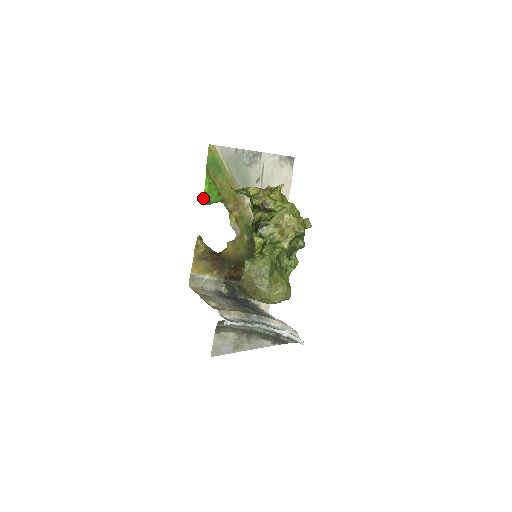
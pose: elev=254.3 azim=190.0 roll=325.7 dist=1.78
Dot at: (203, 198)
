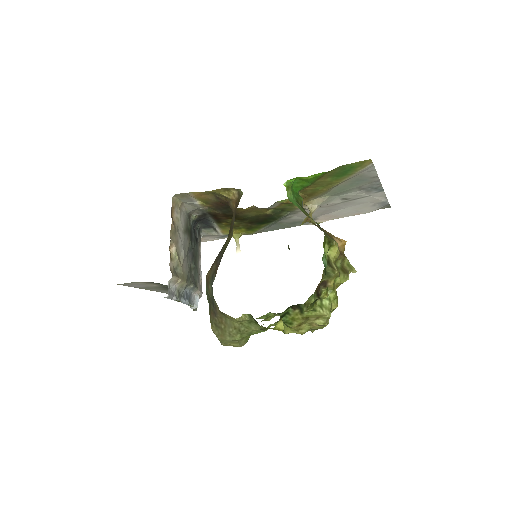
Dot at: (293, 178)
